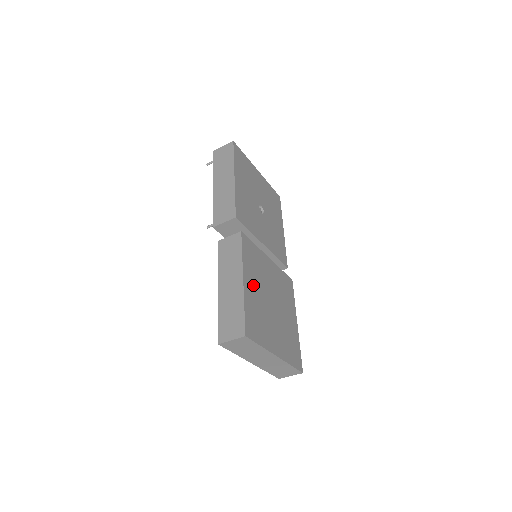
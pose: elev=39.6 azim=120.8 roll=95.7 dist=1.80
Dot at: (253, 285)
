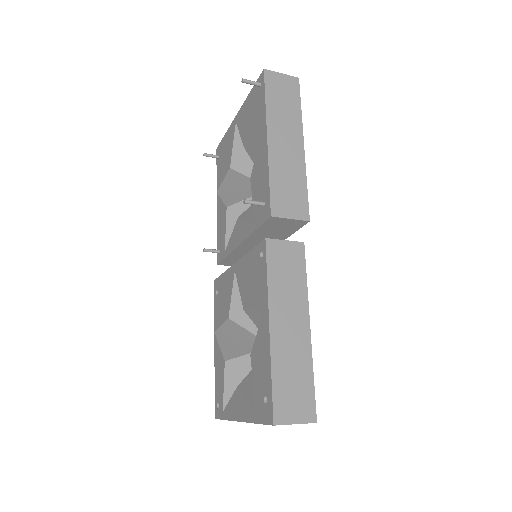
Dot at: occluded
